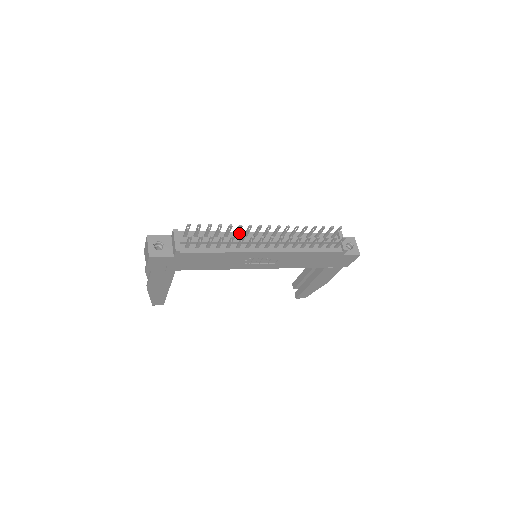
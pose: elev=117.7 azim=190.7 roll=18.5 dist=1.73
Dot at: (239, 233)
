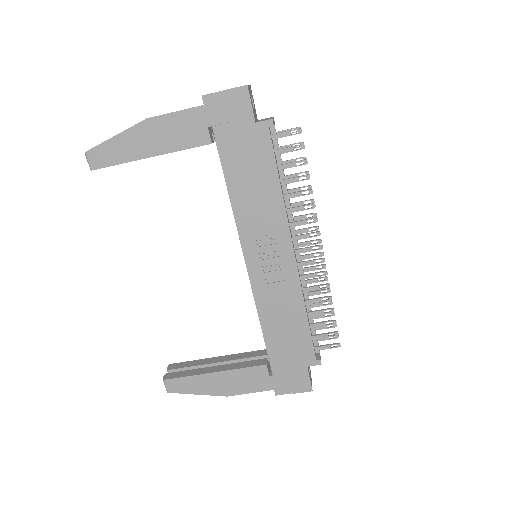
Dot at: occluded
